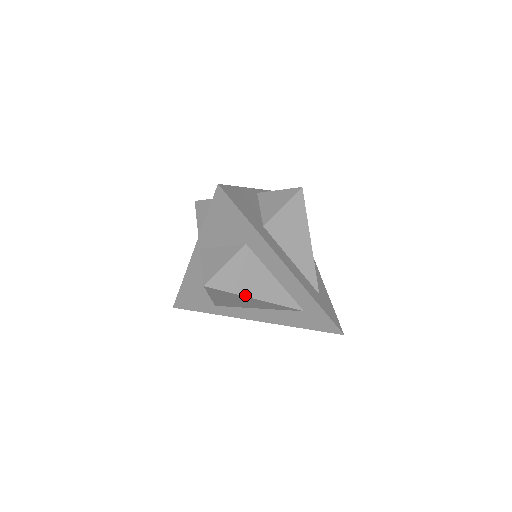
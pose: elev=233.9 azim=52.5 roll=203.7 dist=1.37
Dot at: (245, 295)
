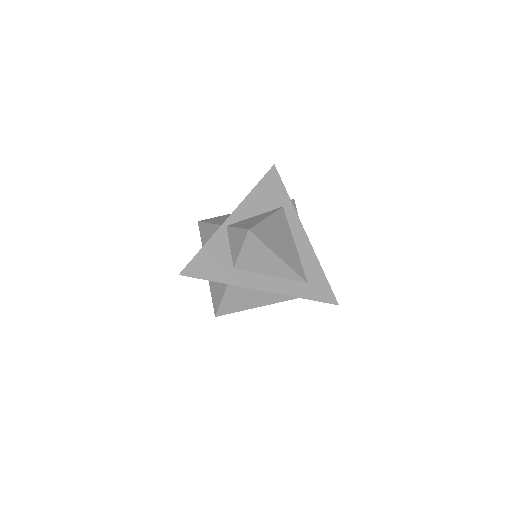
Dot at: occluded
